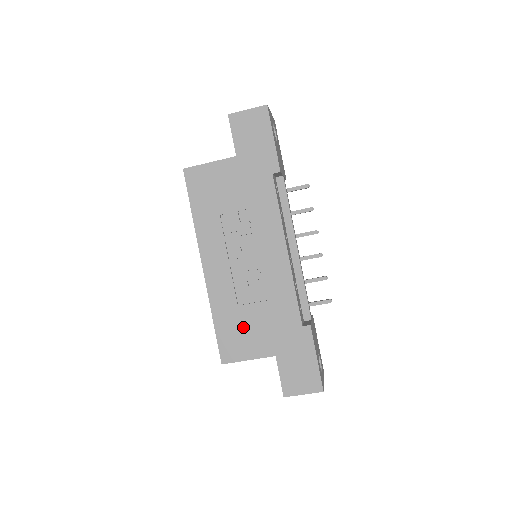
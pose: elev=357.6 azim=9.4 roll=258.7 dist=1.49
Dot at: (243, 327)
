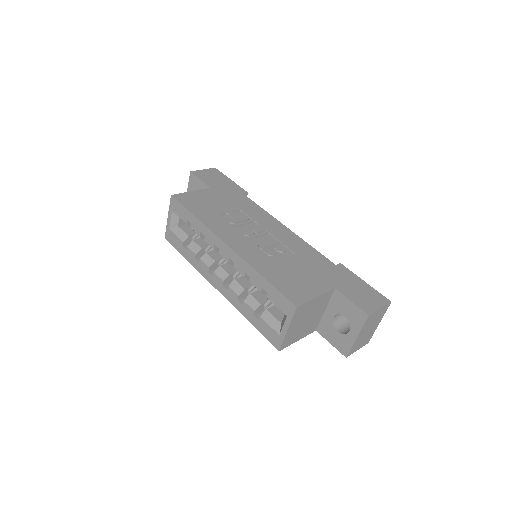
Dot at: (292, 275)
